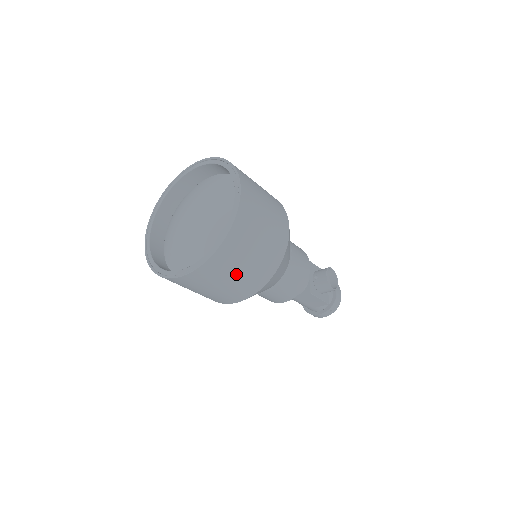
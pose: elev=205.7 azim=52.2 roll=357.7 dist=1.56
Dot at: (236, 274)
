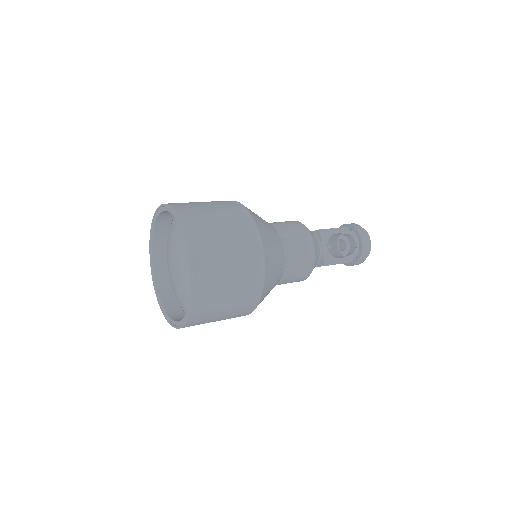
Dot at: (221, 315)
